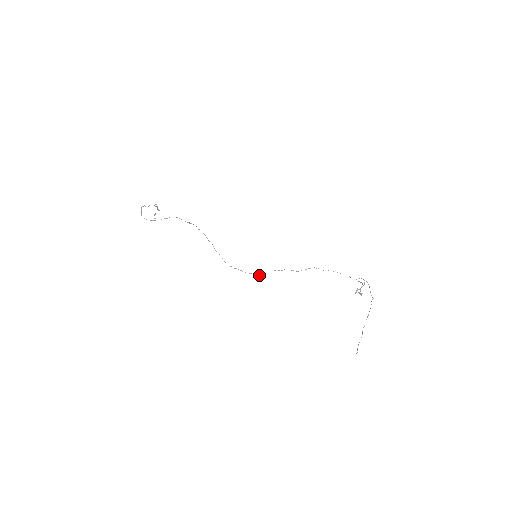
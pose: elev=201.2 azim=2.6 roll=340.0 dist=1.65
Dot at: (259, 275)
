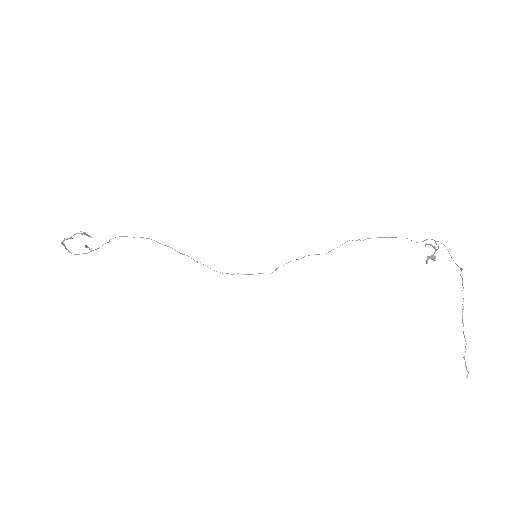
Dot at: (270, 273)
